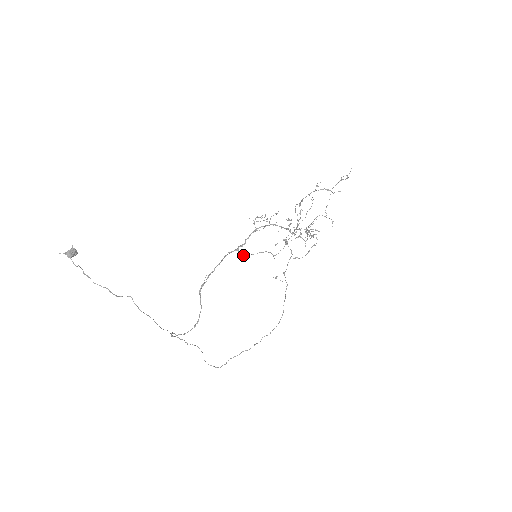
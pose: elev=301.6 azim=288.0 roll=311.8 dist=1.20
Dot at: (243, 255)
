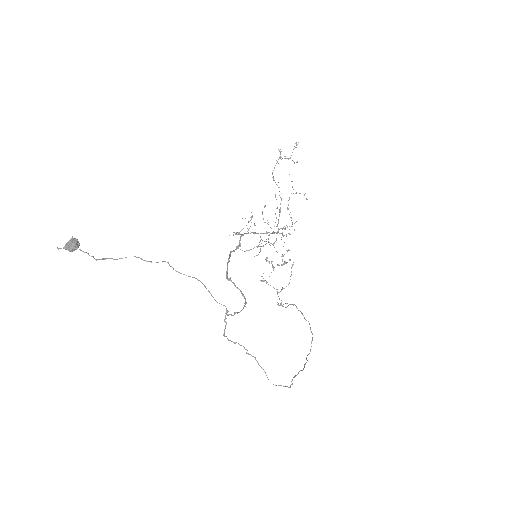
Dot at: (245, 251)
